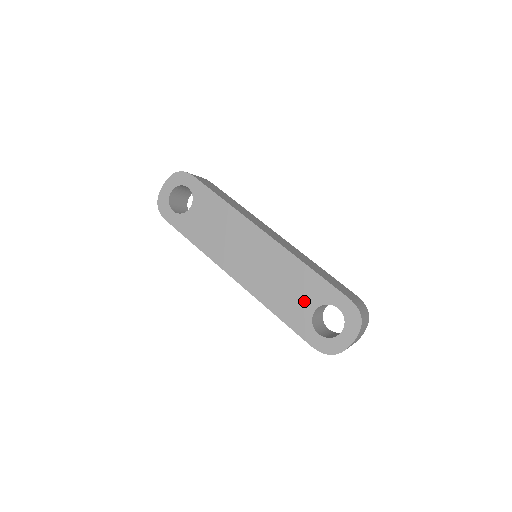
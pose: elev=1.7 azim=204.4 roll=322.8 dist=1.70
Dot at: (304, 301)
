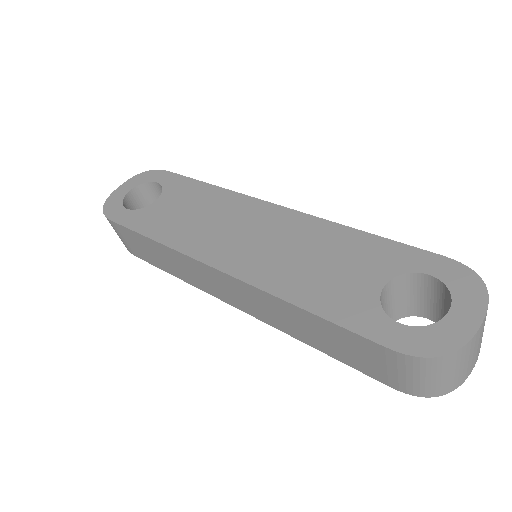
Dot at: (358, 276)
